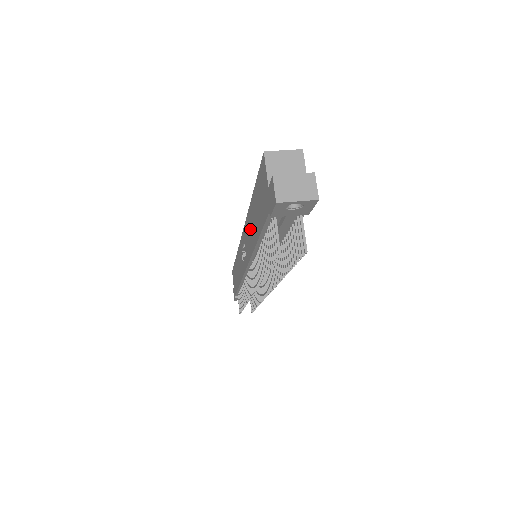
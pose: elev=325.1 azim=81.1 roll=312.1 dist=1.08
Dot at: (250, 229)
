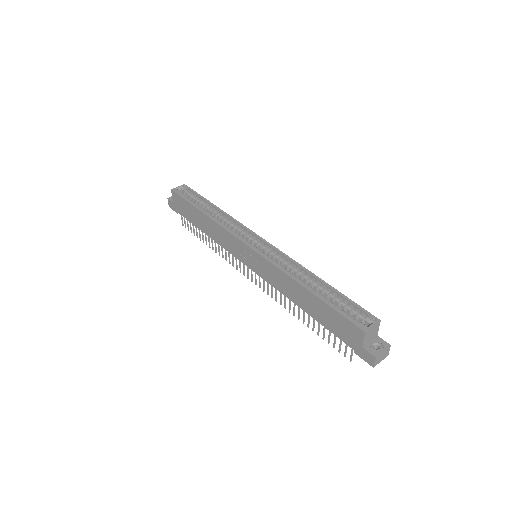
Dot at: (290, 288)
